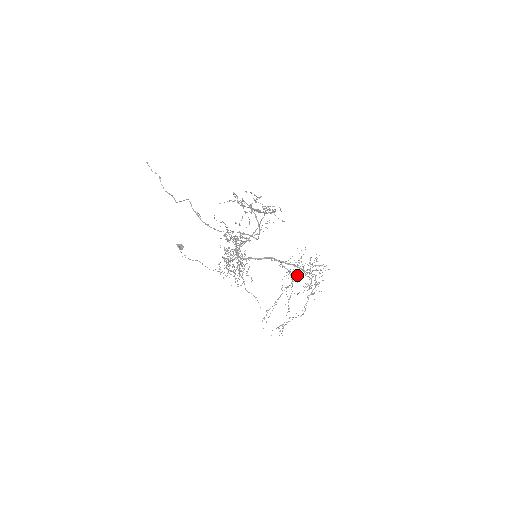
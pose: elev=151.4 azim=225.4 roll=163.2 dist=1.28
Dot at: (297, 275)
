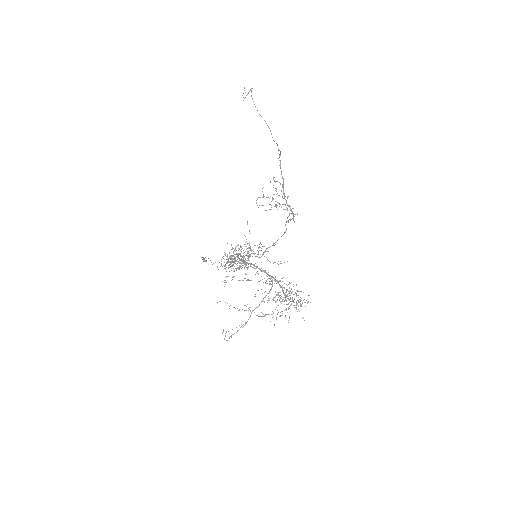
Dot at: occluded
